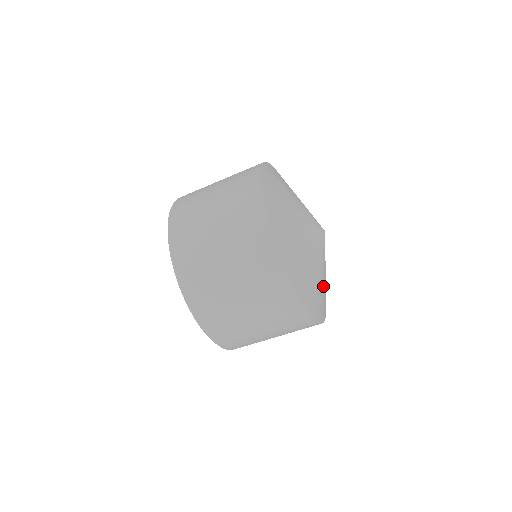
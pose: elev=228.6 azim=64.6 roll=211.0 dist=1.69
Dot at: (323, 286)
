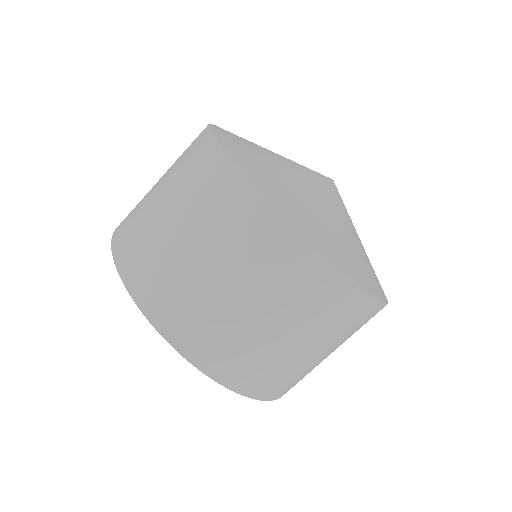
Dot at: occluded
